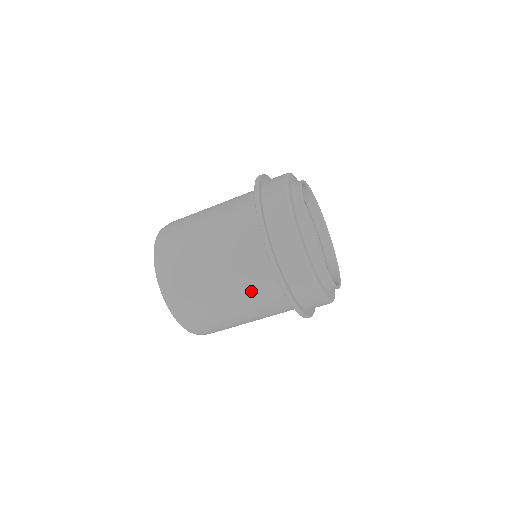
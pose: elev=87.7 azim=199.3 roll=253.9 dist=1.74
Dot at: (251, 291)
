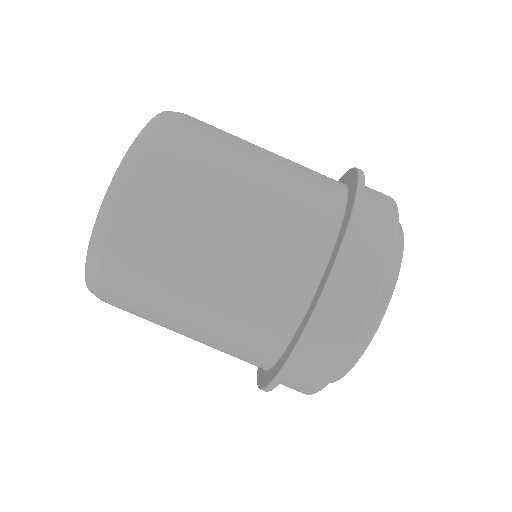
Dot at: (244, 304)
